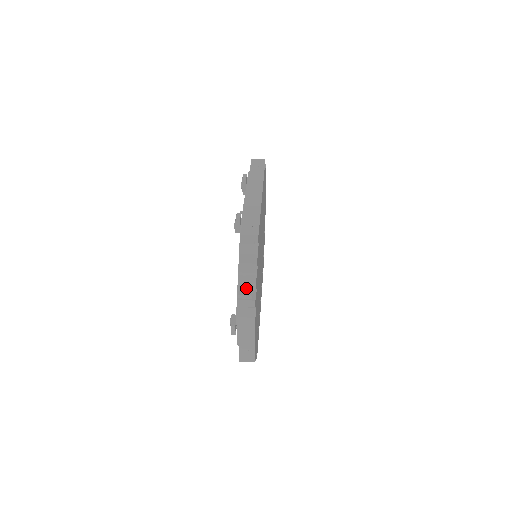
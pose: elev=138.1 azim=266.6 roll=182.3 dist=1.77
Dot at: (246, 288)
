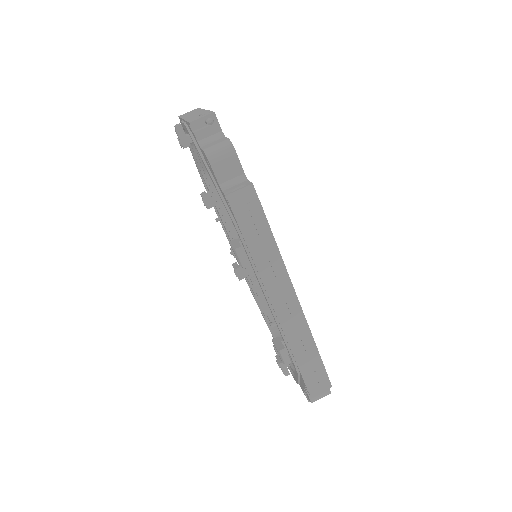
Dot at: occluded
